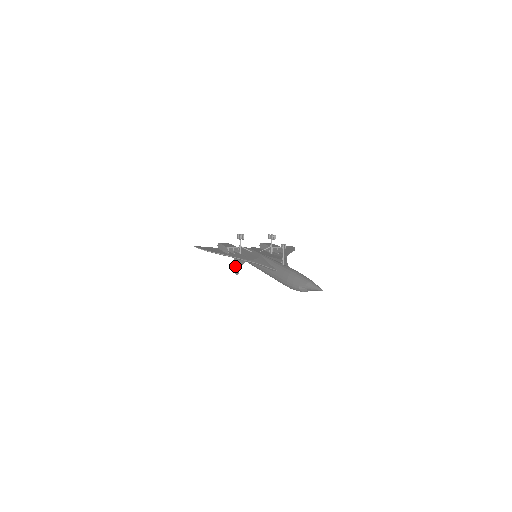
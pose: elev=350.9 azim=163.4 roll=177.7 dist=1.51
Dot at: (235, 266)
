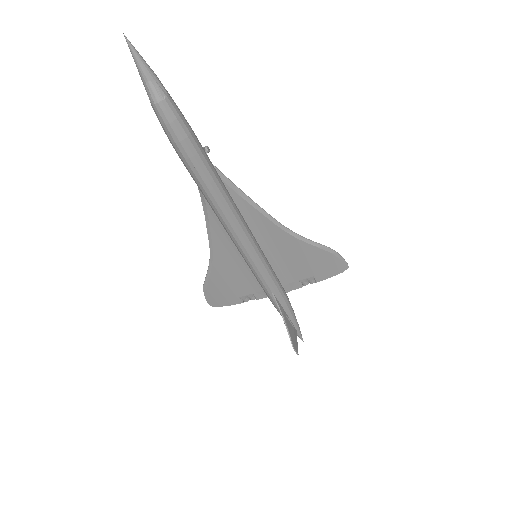
Dot at: occluded
